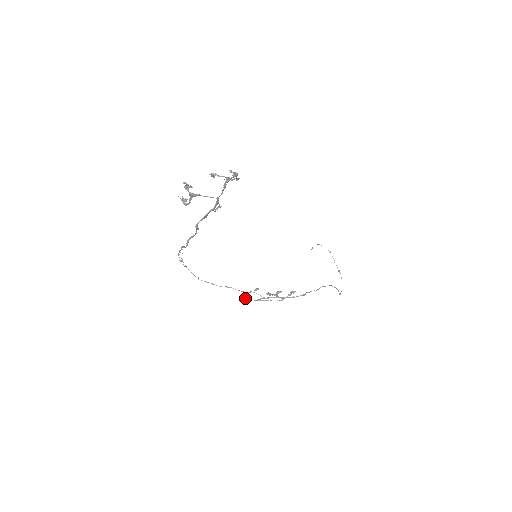
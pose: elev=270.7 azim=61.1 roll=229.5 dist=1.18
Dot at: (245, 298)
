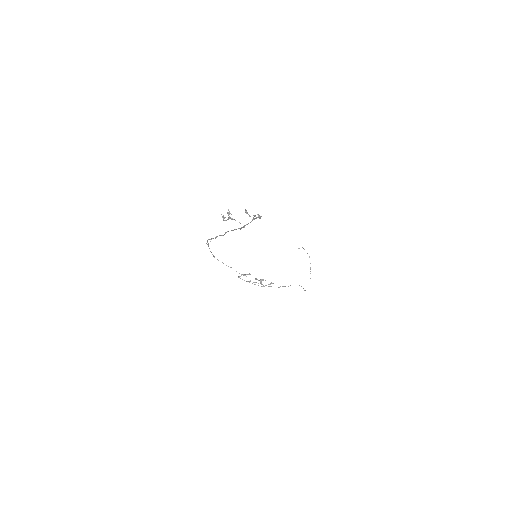
Dot at: occluded
